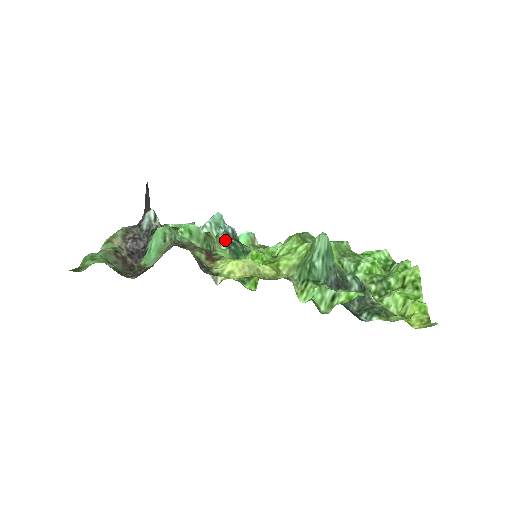
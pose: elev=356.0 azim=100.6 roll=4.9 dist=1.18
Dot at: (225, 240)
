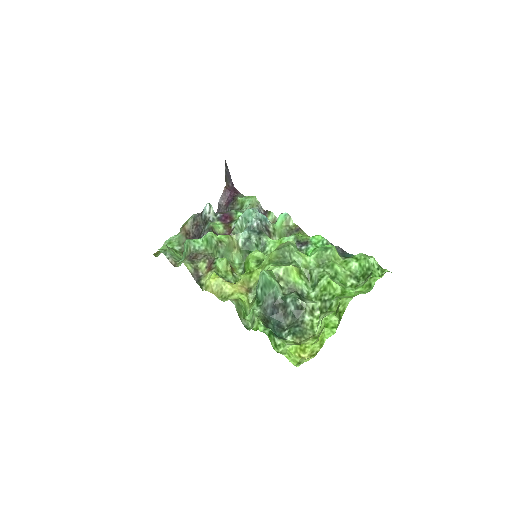
Dot at: (246, 235)
